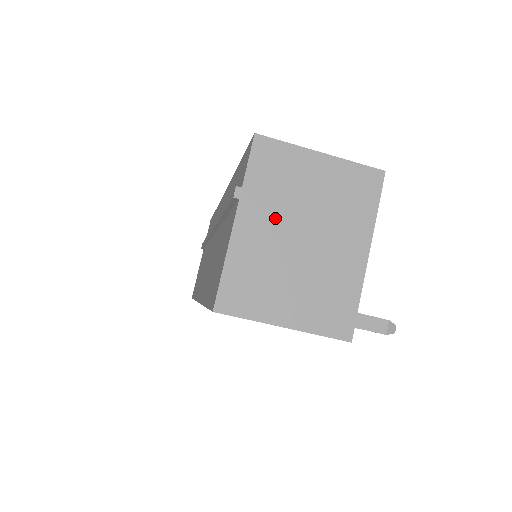
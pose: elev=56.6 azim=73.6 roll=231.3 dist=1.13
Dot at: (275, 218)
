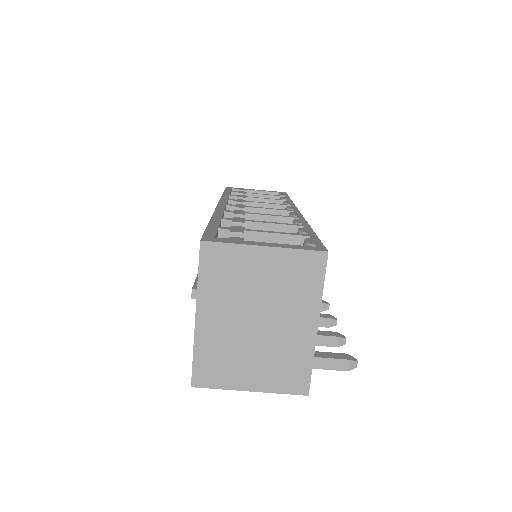
Dot at: (230, 310)
